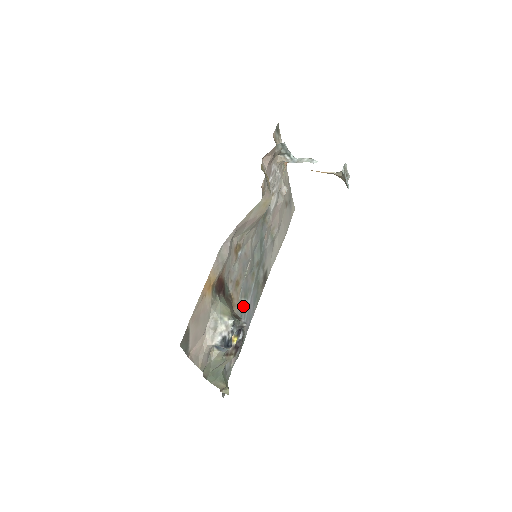
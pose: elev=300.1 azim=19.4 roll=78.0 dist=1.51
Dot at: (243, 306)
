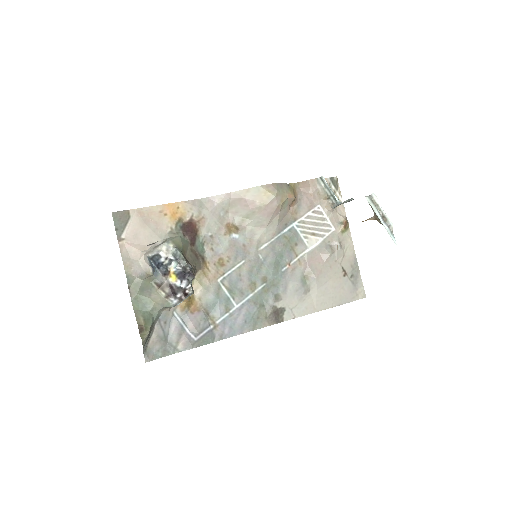
Dot at: (222, 297)
